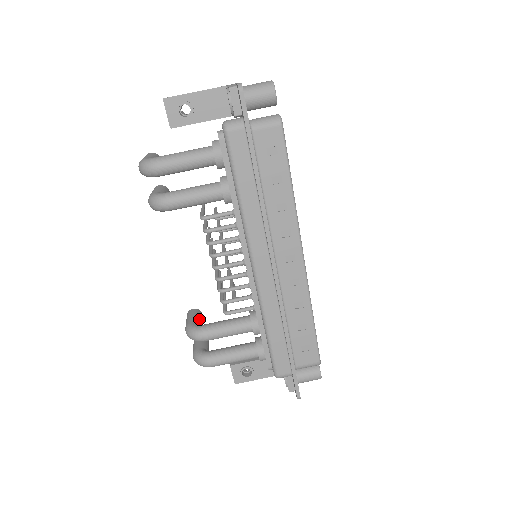
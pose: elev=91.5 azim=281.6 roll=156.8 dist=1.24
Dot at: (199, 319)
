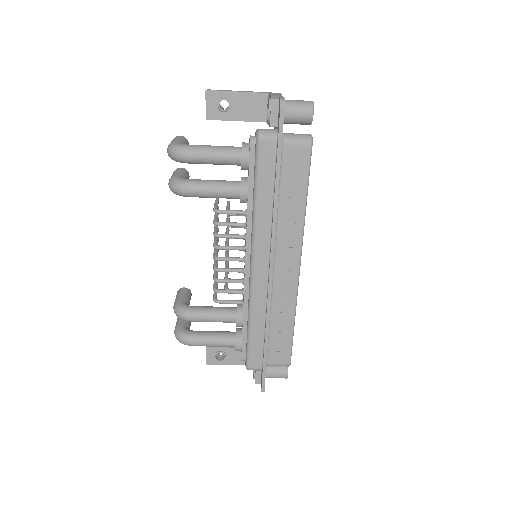
Dot at: (188, 299)
